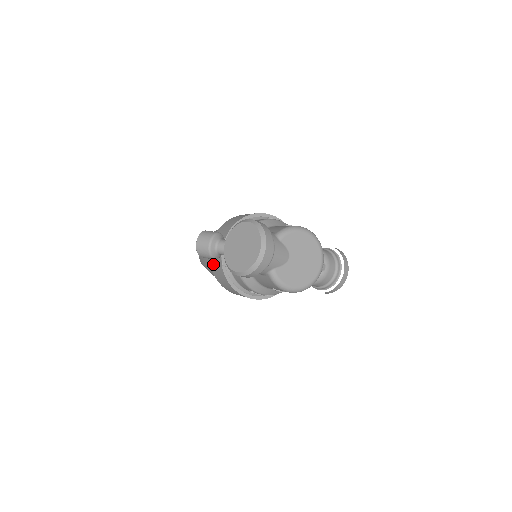
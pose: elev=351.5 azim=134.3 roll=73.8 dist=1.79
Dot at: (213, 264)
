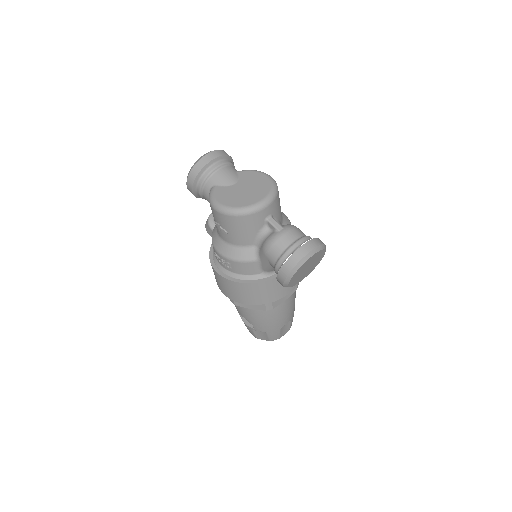
Dot at: occluded
